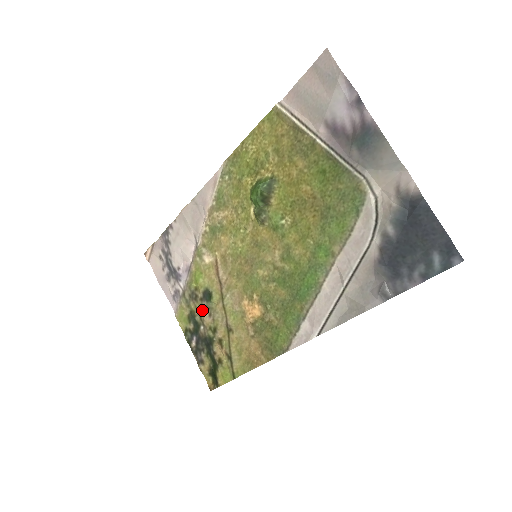
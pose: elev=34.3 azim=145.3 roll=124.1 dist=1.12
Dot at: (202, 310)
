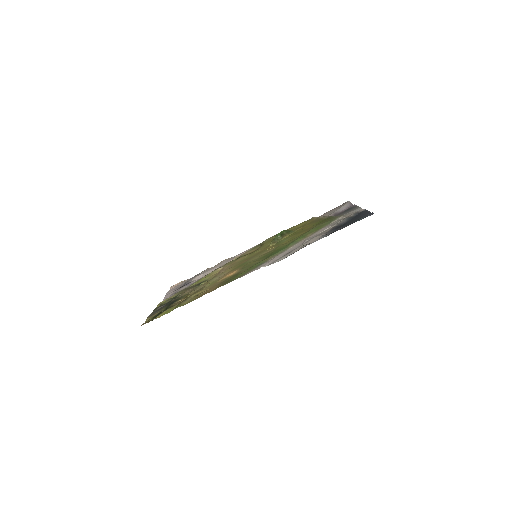
Dot at: (188, 290)
